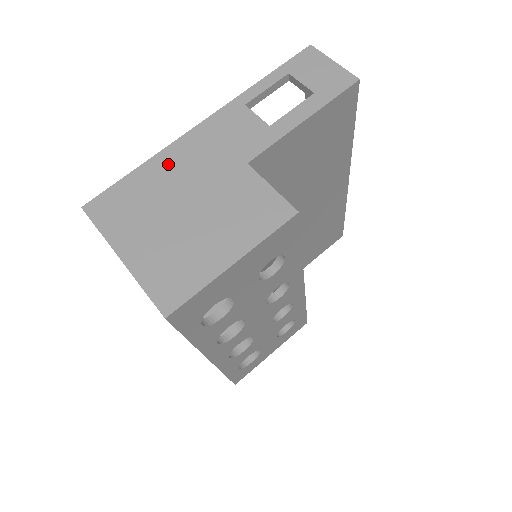
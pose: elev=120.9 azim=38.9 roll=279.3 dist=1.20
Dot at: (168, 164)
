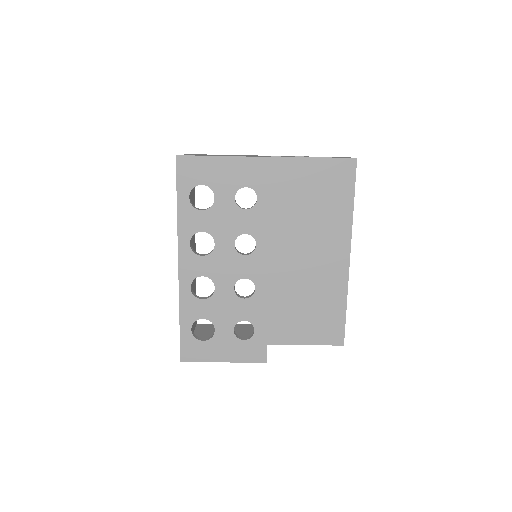
Dot at: occluded
